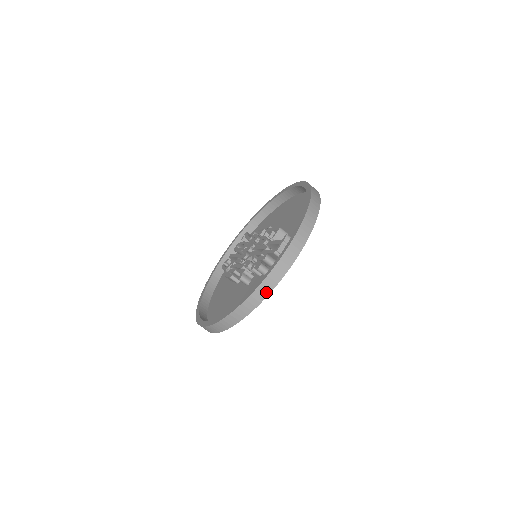
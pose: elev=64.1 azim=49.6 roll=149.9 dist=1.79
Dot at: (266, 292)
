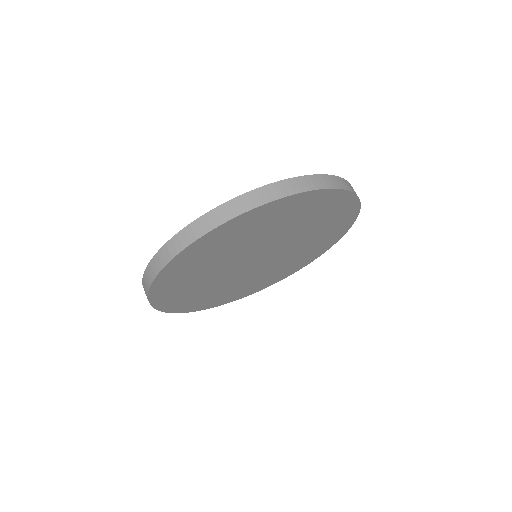
Dot at: (348, 188)
